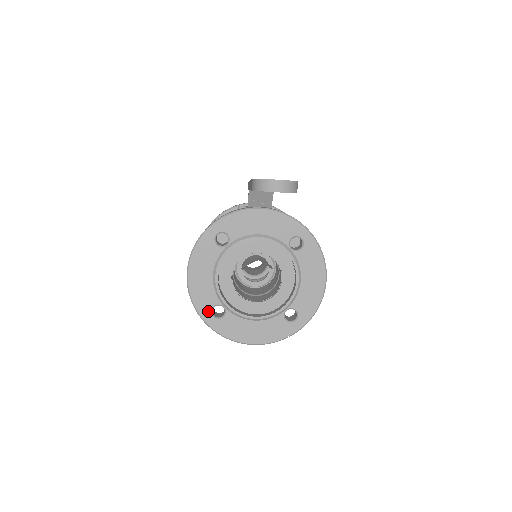
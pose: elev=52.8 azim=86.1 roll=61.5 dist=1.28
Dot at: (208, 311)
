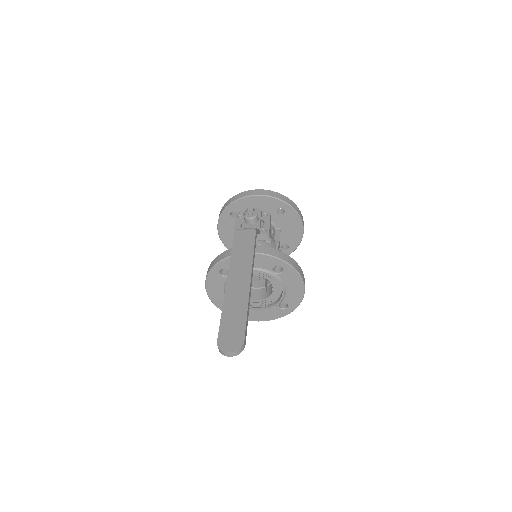
Dot at: occluded
